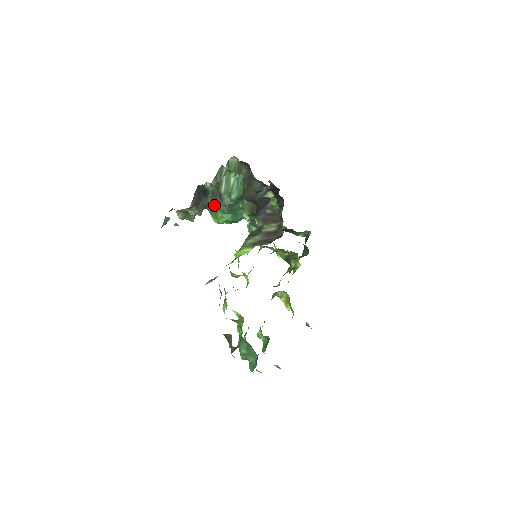
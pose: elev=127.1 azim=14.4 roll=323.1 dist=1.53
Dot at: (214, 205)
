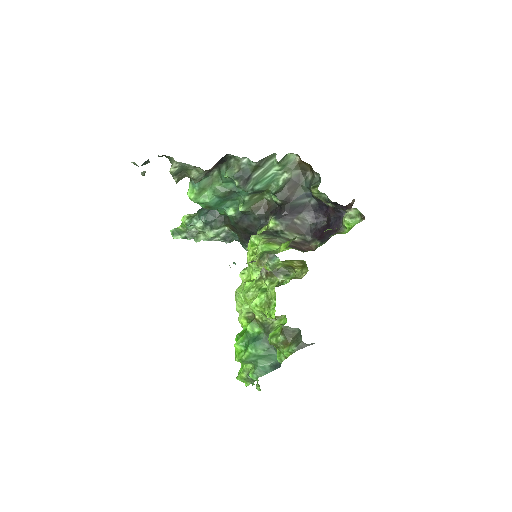
Dot at: (208, 180)
